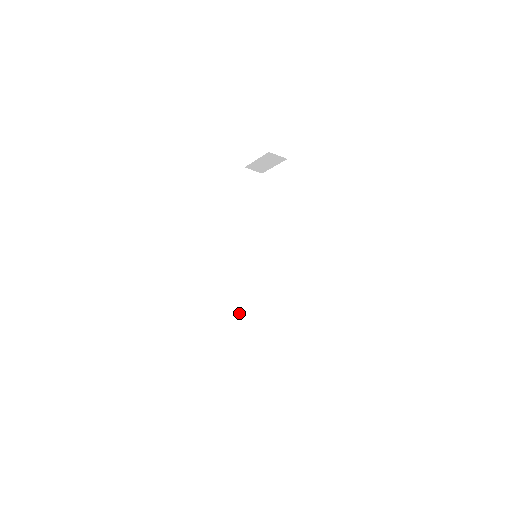
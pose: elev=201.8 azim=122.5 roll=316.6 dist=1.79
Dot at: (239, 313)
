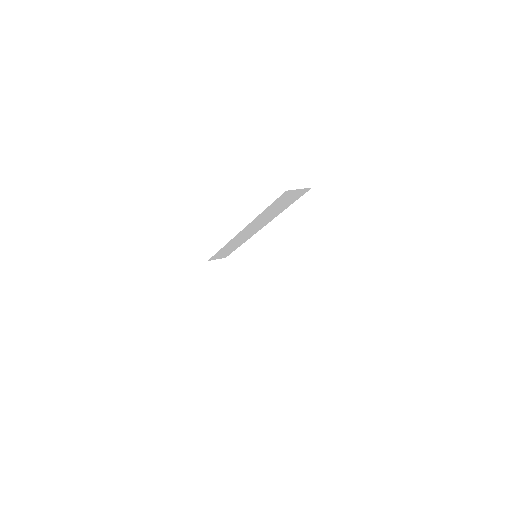
Dot at: (230, 248)
